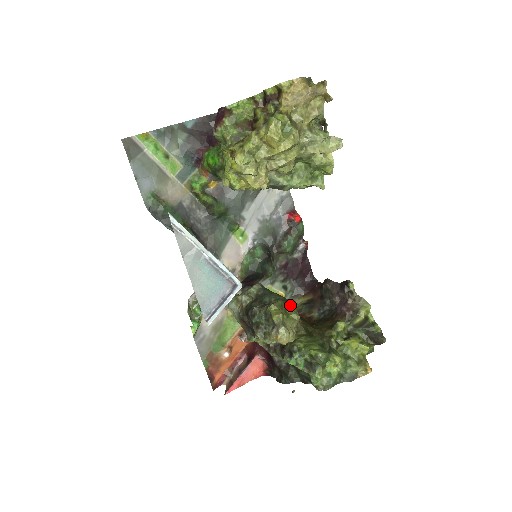
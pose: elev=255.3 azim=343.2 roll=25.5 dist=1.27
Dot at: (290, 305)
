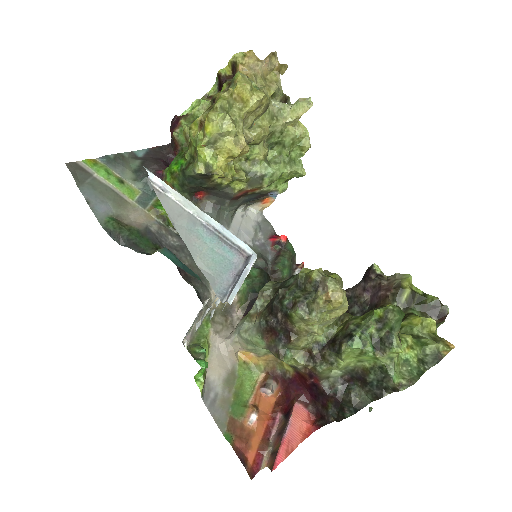
Dot at: (323, 271)
